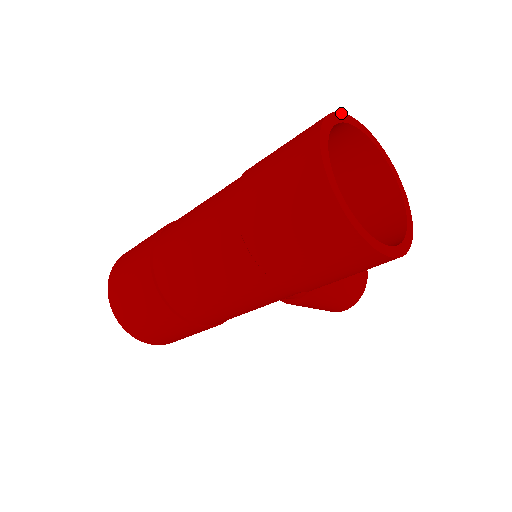
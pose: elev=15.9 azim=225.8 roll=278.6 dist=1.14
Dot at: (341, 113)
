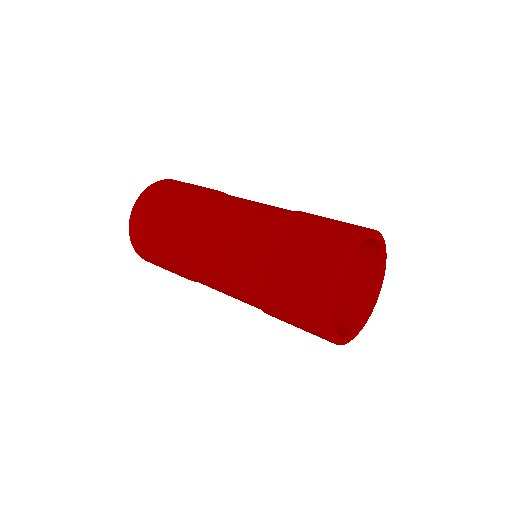
Dot at: (373, 230)
